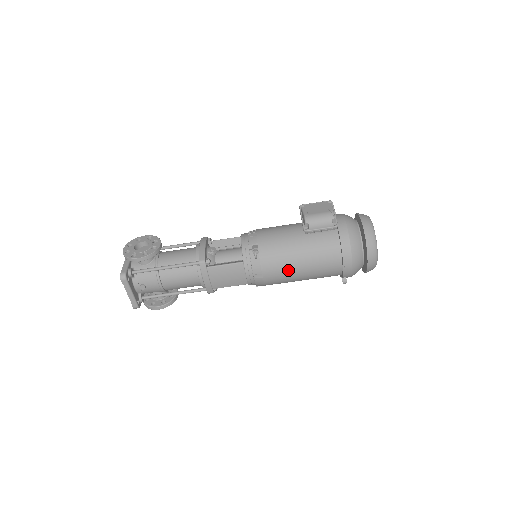
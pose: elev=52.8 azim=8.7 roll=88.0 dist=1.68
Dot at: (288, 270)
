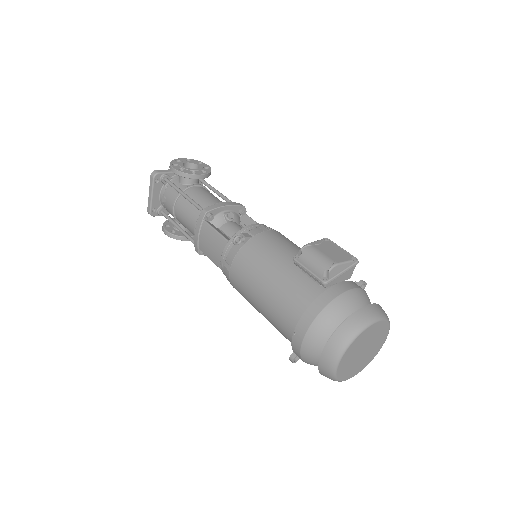
Dot at: (251, 285)
